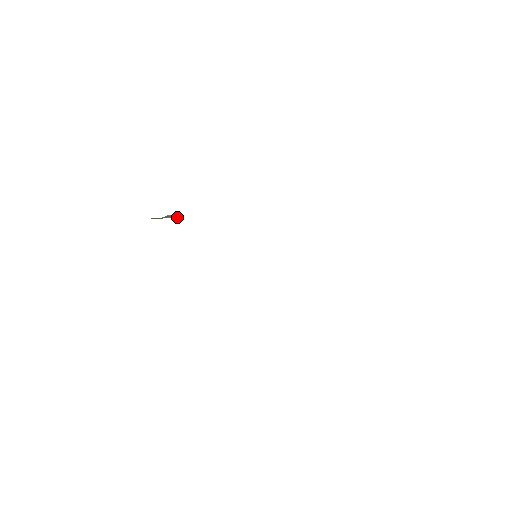
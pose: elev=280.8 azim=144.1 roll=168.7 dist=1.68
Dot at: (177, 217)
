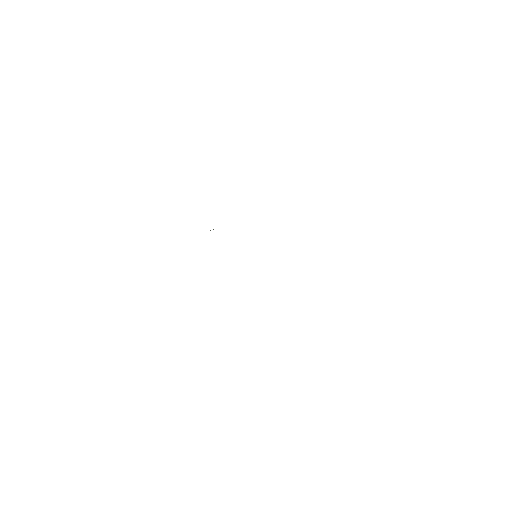
Dot at: occluded
